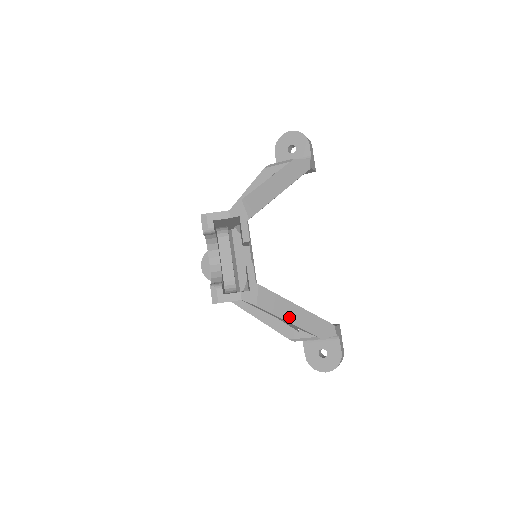
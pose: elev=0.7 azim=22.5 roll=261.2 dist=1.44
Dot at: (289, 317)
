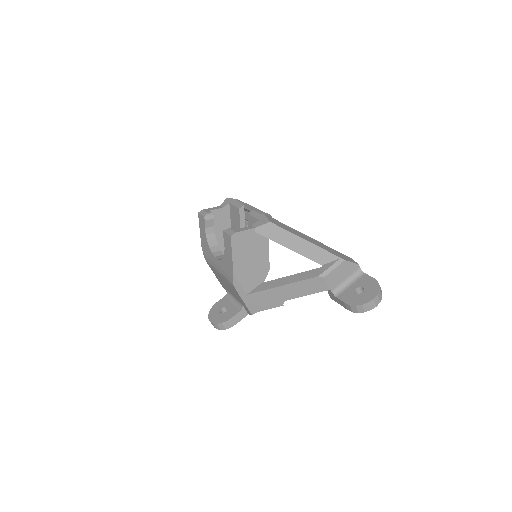
Dot at: (304, 238)
